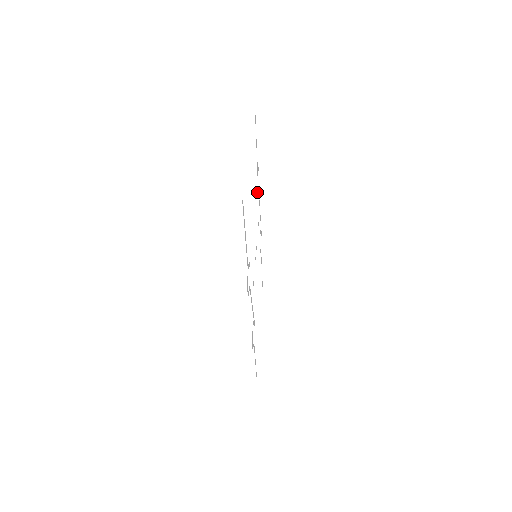
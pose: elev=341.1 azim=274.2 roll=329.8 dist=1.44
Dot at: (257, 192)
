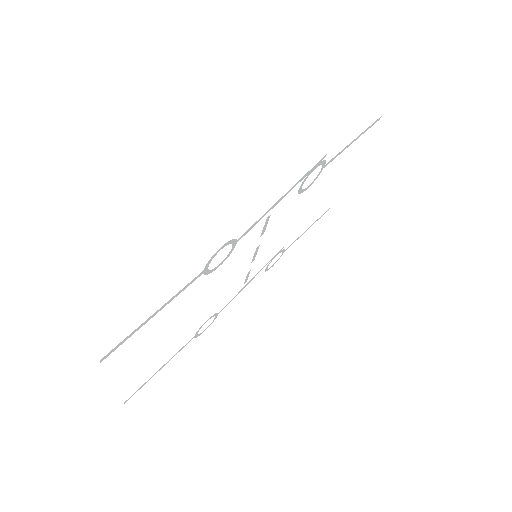
Dot at: (223, 261)
